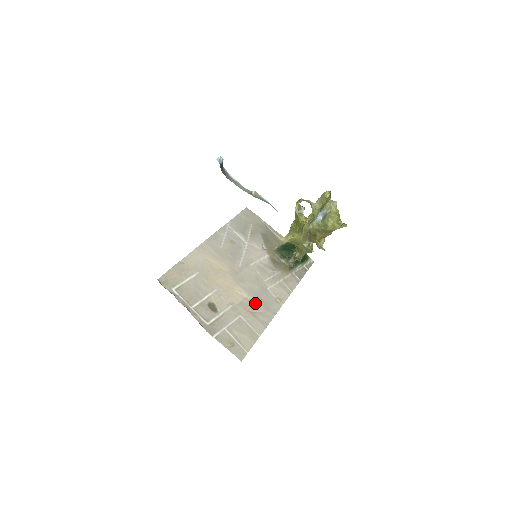
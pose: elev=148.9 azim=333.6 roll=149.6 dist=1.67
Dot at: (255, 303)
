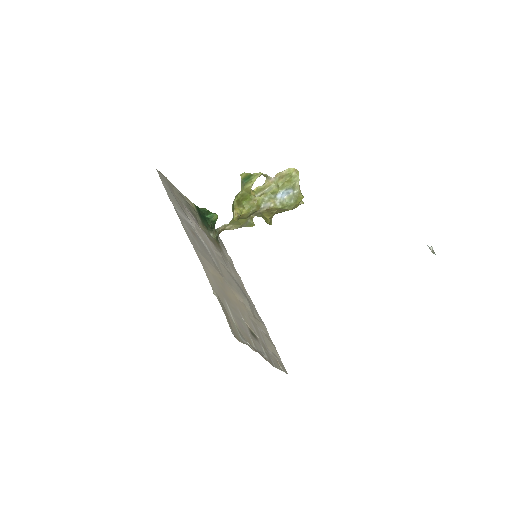
Dot at: (249, 304)
